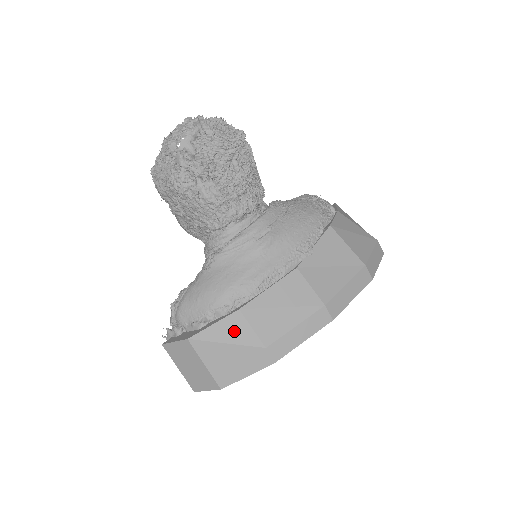
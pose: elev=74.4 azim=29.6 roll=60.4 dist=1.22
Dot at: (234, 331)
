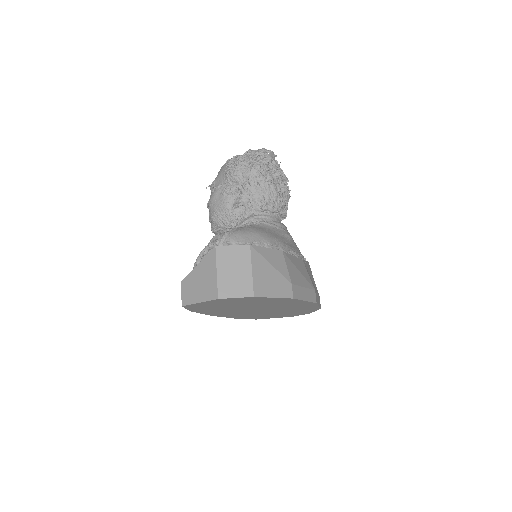
Dot at: (277, 261)
